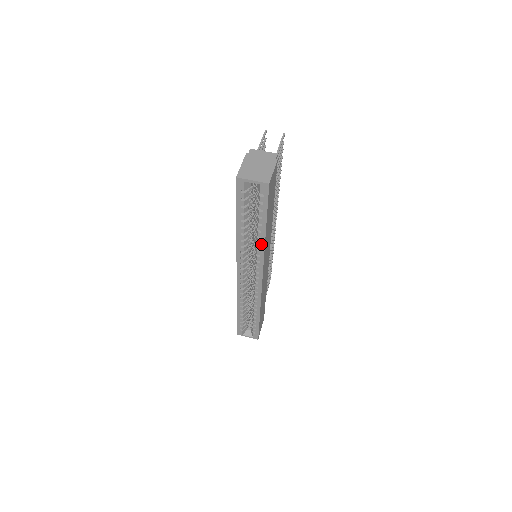
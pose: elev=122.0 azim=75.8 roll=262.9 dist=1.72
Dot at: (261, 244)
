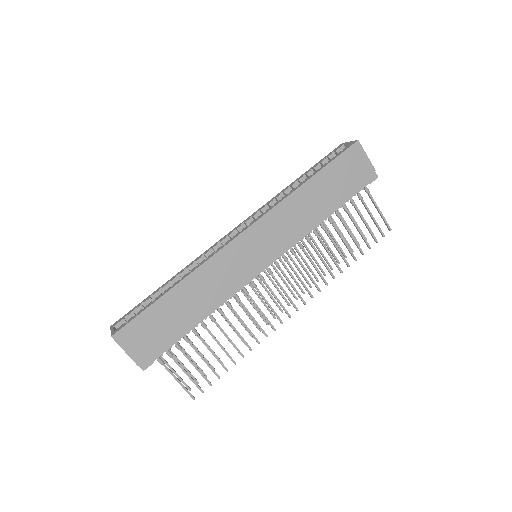
Dot at: (291, 192)
